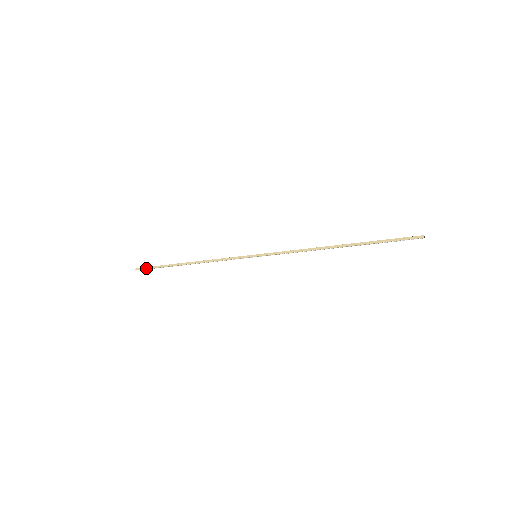
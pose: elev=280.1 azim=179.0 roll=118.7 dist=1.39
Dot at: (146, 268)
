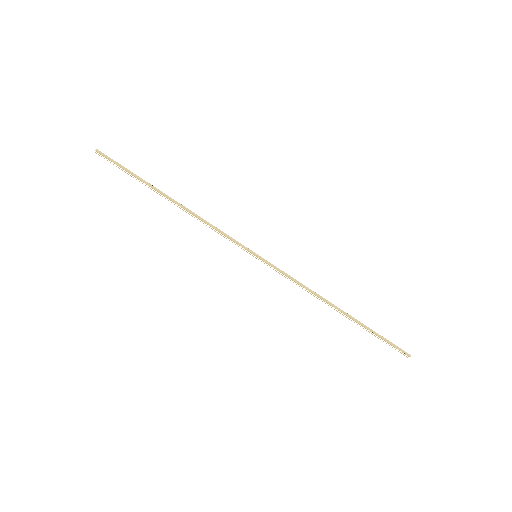
Dot at: (113, 160)
